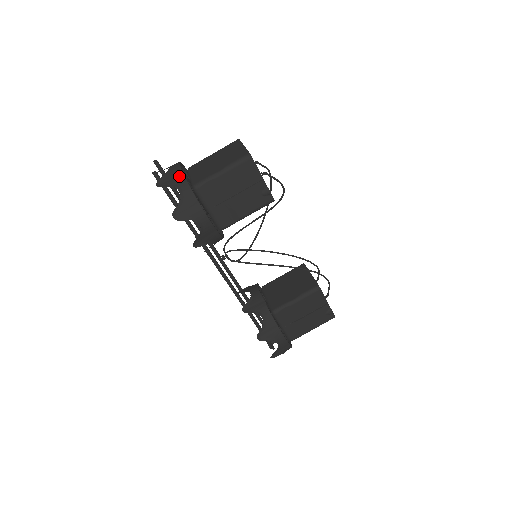
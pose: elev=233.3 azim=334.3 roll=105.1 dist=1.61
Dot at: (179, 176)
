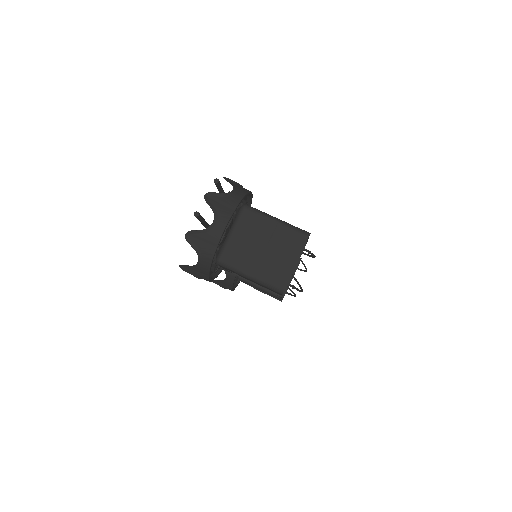
Dot at: (211, 247)
